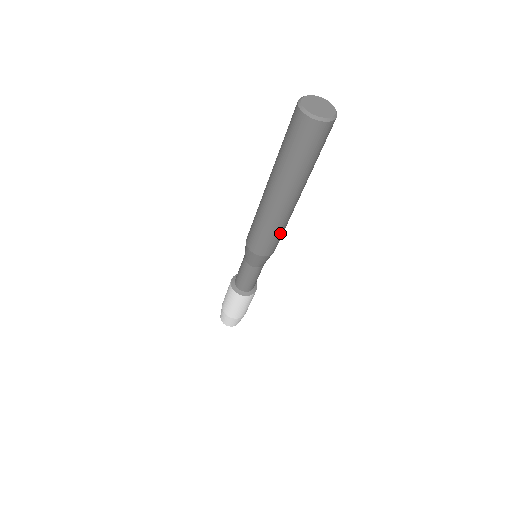
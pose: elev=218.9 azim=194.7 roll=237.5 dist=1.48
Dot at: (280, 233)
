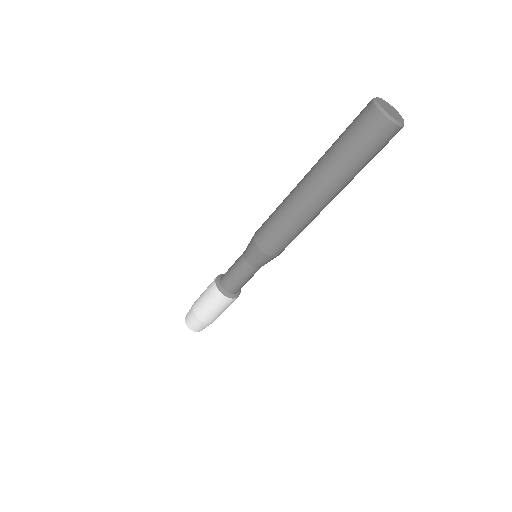
Dot at: (299, 233)
